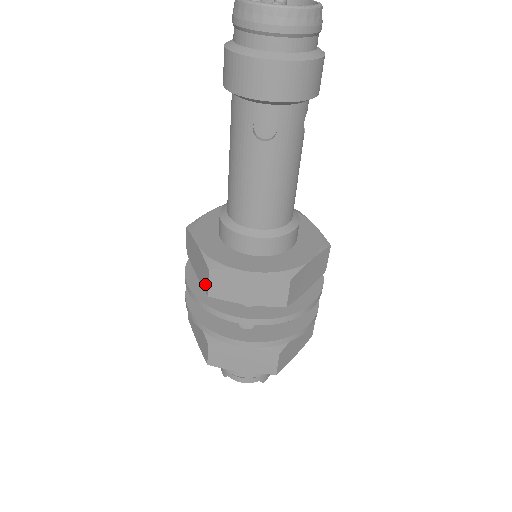
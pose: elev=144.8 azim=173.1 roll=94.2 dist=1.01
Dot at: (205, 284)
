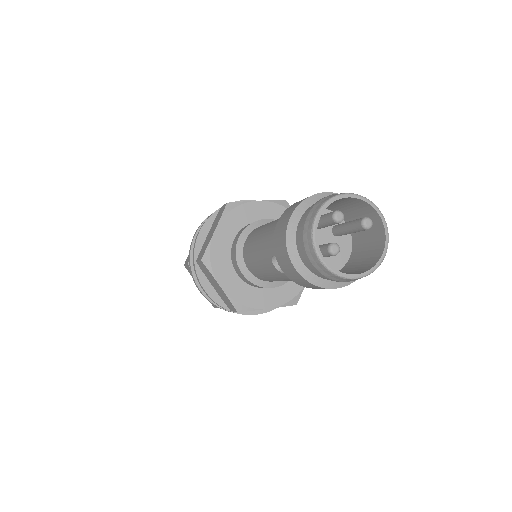
Dot at: (200, 254)
